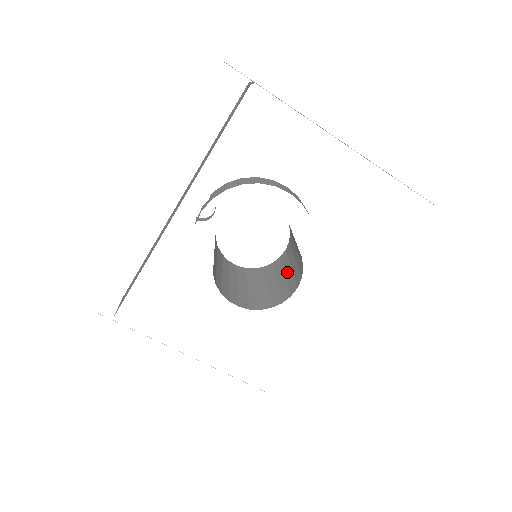
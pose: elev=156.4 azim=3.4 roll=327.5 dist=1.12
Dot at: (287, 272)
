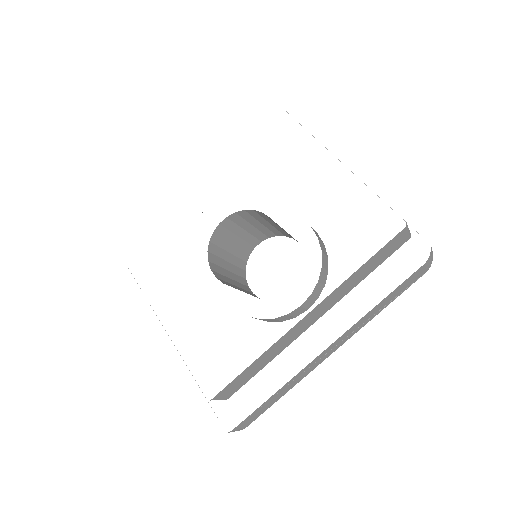
Dot at: occluded
